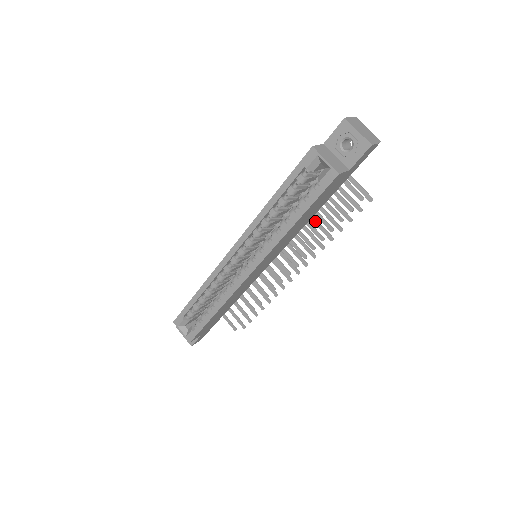
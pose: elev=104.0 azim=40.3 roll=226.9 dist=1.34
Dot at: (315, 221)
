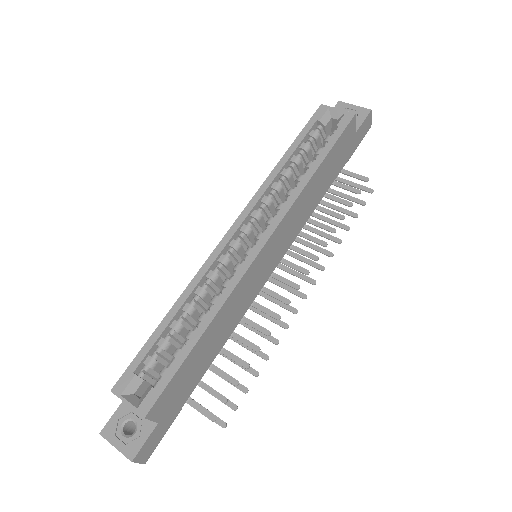
Dot at: (314, 230)
